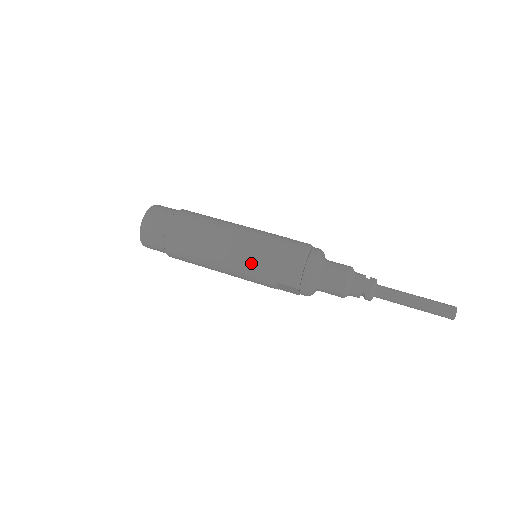
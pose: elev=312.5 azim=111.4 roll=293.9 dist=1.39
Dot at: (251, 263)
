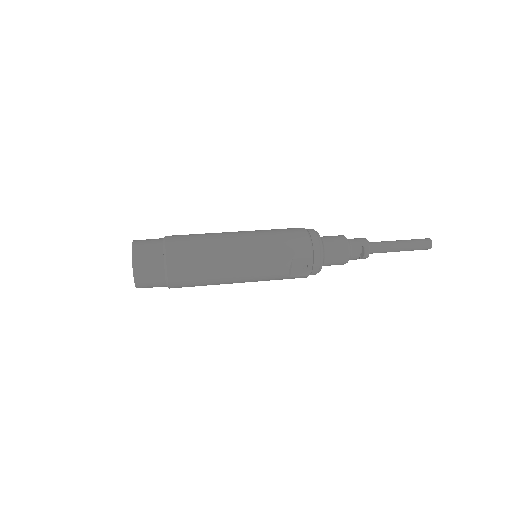
Dot at: (263, 247)
